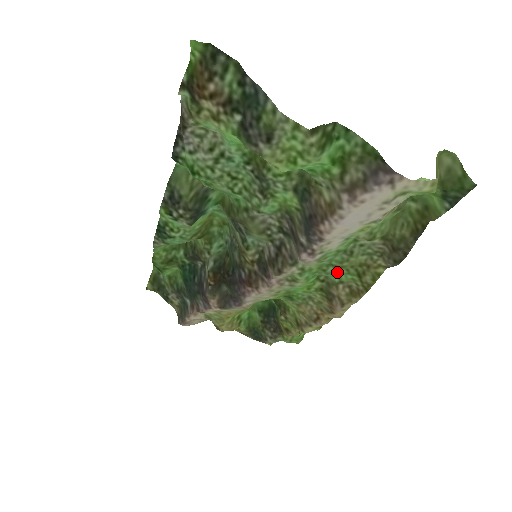
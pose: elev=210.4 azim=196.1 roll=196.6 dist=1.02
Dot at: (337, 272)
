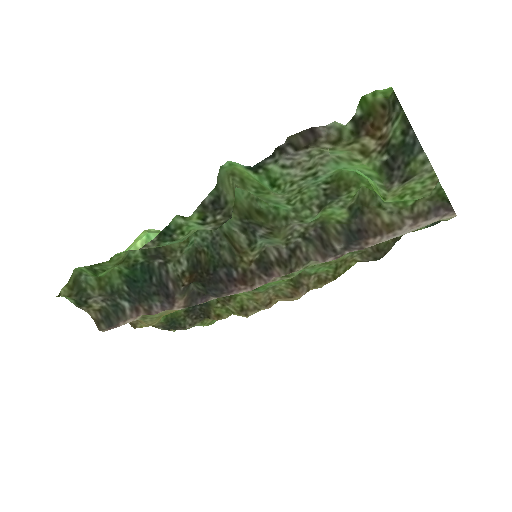
Dot at: (320, 266)
